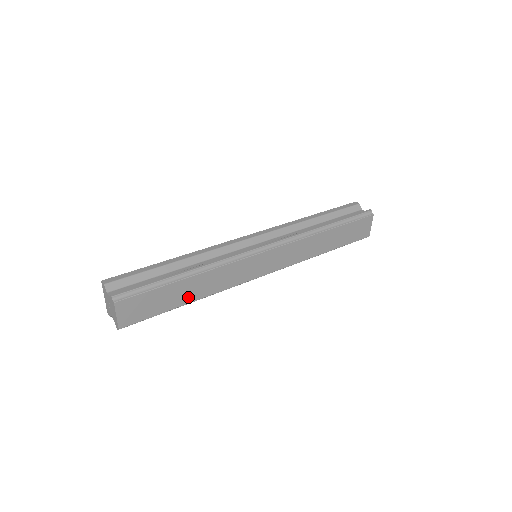
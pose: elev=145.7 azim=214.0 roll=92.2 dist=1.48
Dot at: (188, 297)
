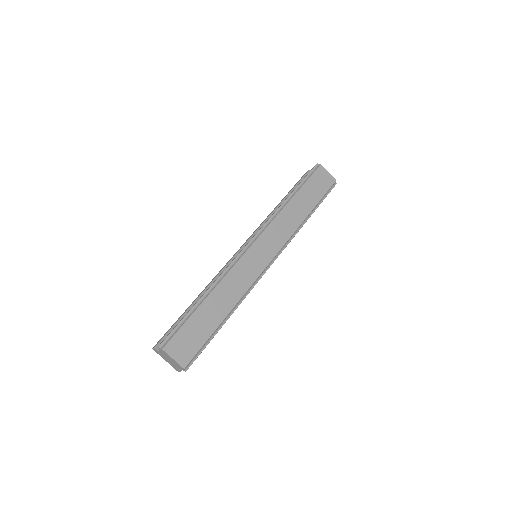
Dot at: (220, 313)
